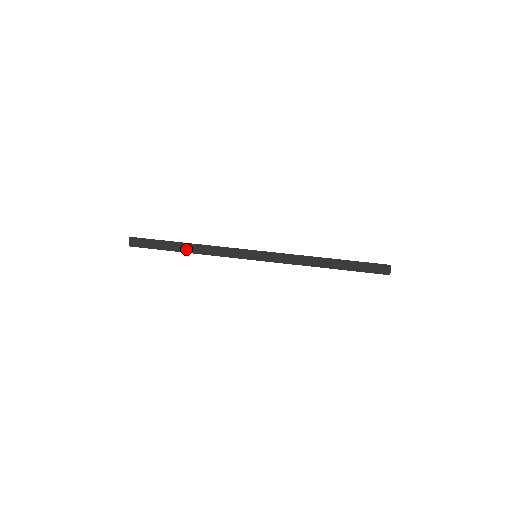
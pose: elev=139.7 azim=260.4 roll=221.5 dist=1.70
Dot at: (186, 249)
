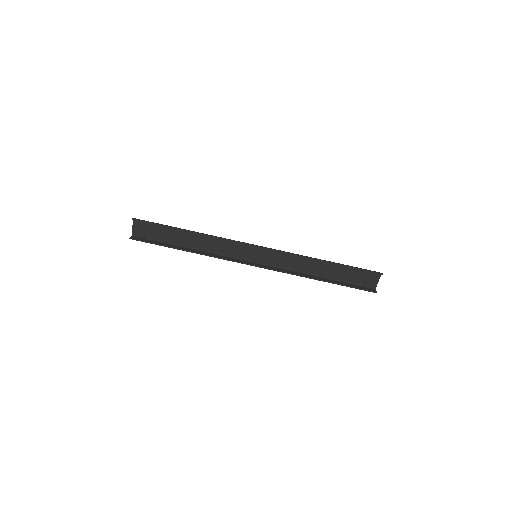
Dot at: occluded
